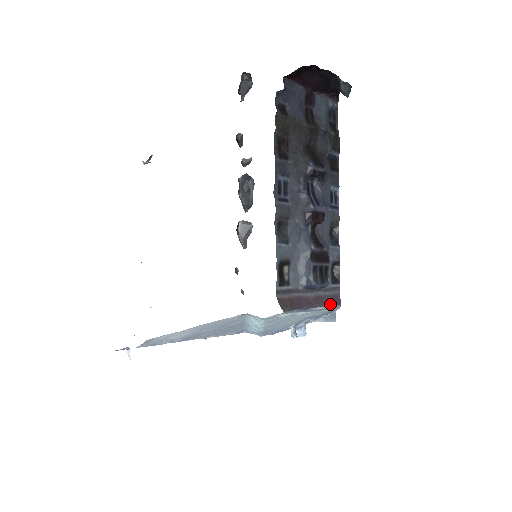
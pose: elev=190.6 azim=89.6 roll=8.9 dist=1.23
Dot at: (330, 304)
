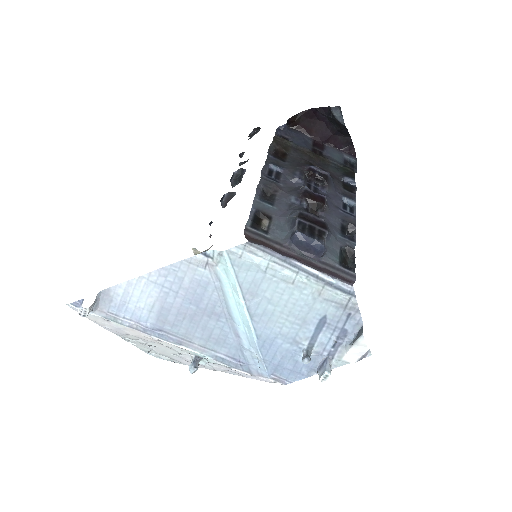
Dot at: (332, 275)
